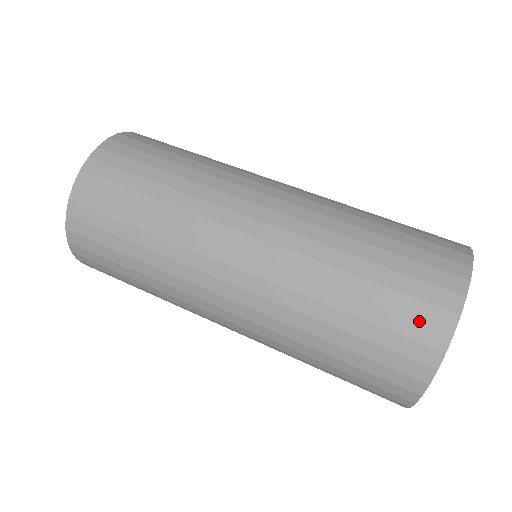
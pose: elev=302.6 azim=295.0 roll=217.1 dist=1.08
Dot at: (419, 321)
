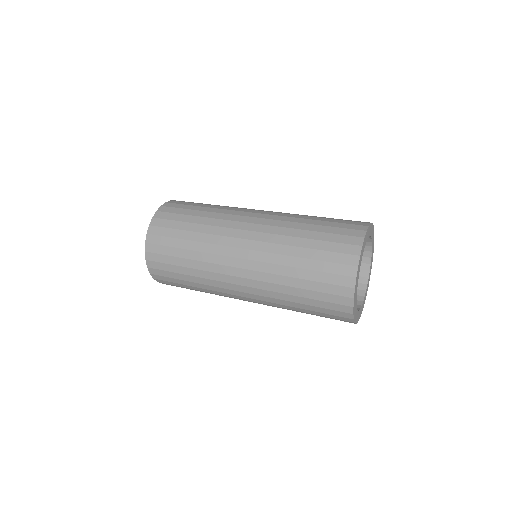
Dot at: (344, 244)
